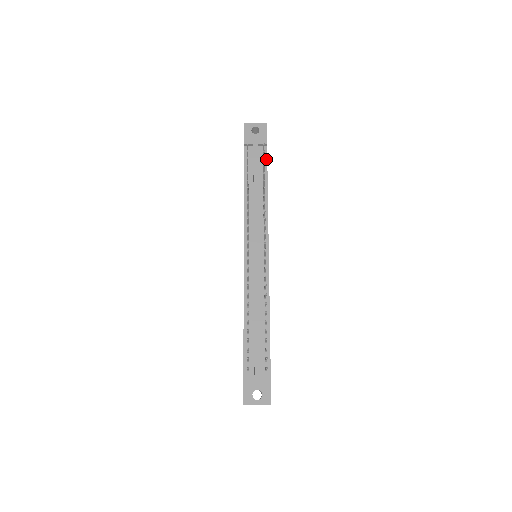
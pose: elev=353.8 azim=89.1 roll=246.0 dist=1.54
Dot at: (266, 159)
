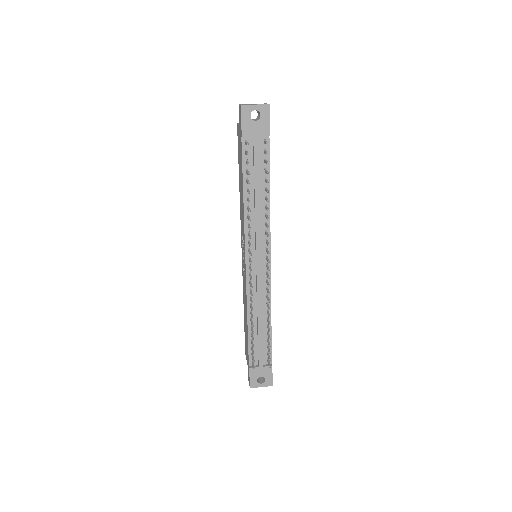
Dot at: (268, 154)
